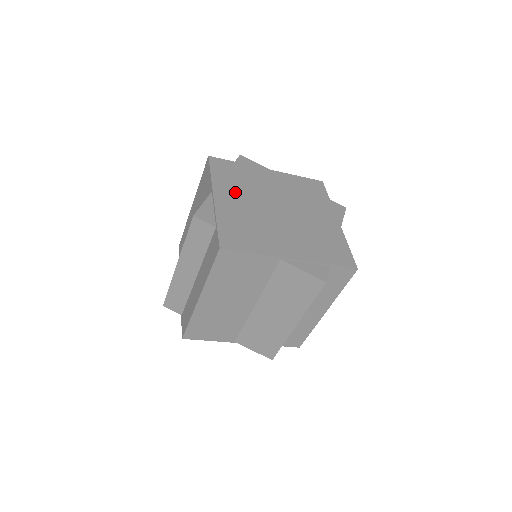
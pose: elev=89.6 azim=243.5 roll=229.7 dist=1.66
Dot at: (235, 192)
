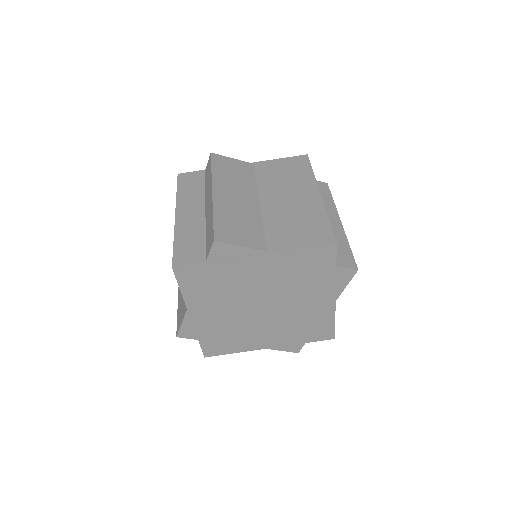
Dot at: (212, 305)
